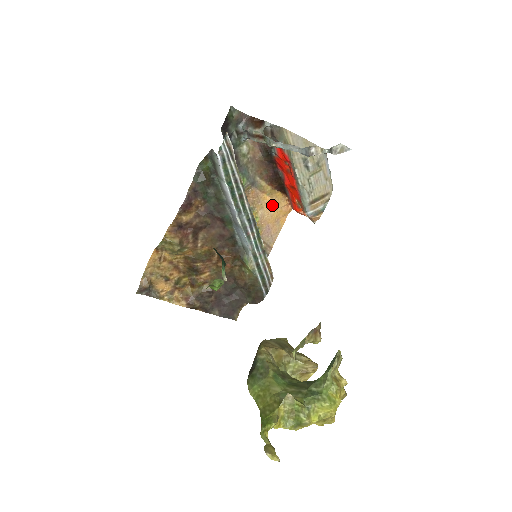
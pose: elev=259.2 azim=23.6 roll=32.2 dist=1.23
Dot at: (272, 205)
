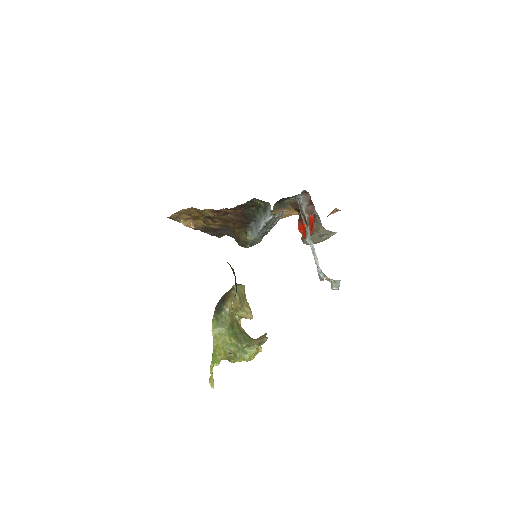
Dot at: (287, 212)
